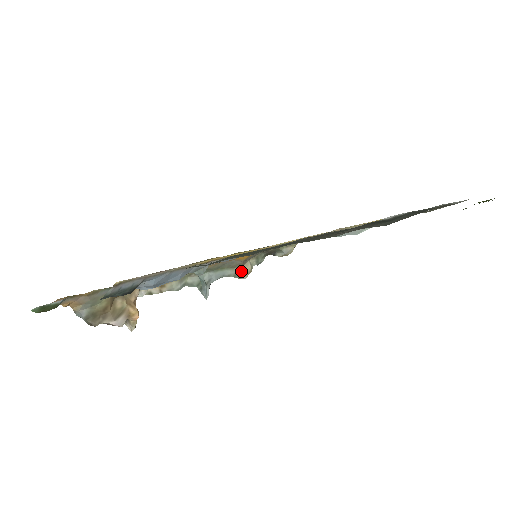
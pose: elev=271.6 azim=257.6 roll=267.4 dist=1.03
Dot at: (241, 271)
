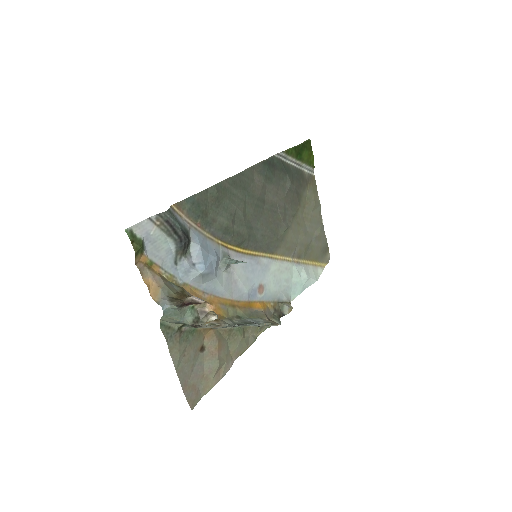
Dot at: (270, 322)
